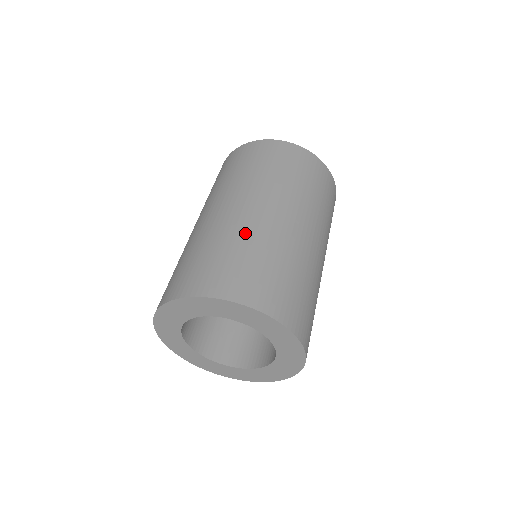
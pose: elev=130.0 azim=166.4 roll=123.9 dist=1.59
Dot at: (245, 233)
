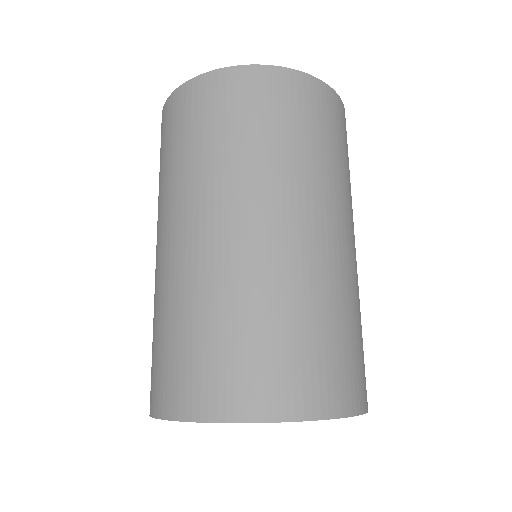
Dot at: (231, 285)
